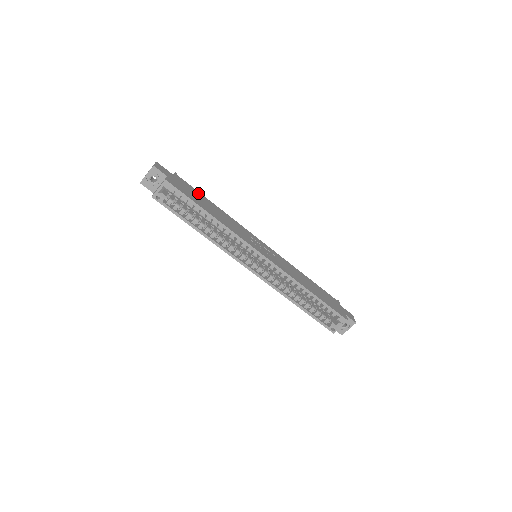
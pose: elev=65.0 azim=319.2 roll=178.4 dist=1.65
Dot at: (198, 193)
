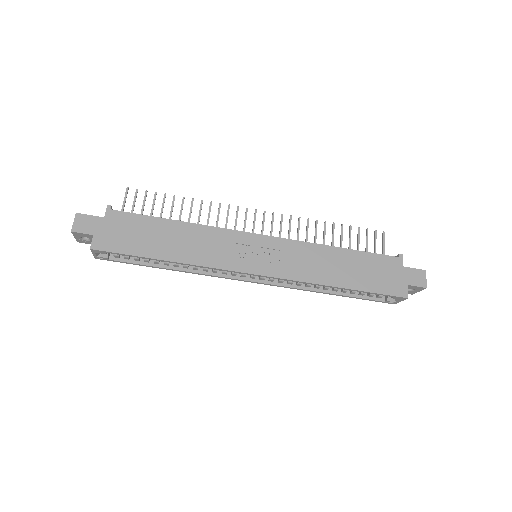
Dot at: (146, 221)
